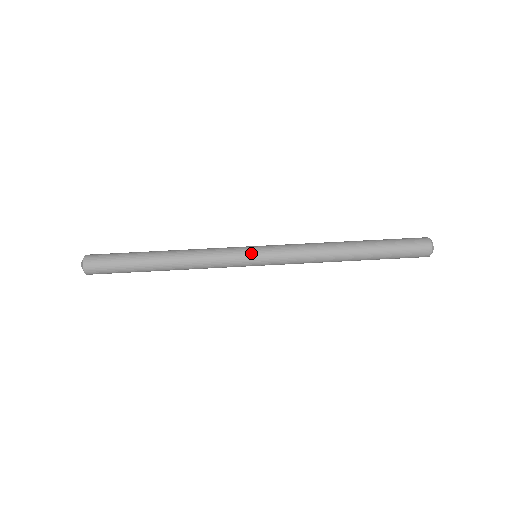
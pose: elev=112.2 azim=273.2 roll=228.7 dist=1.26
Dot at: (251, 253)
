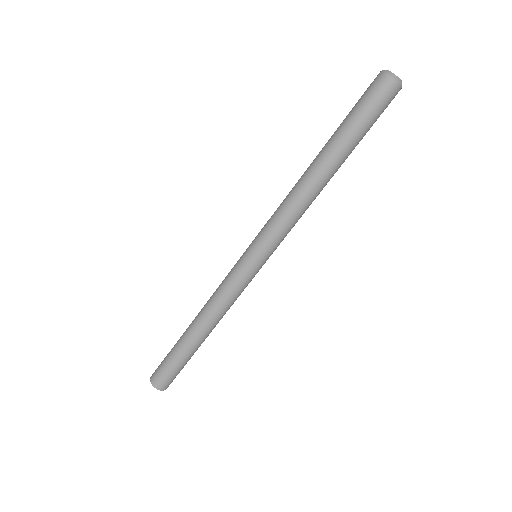
Dot at: (260, 268)
